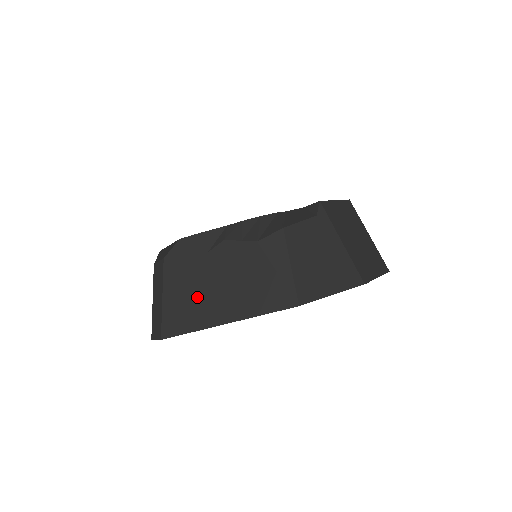
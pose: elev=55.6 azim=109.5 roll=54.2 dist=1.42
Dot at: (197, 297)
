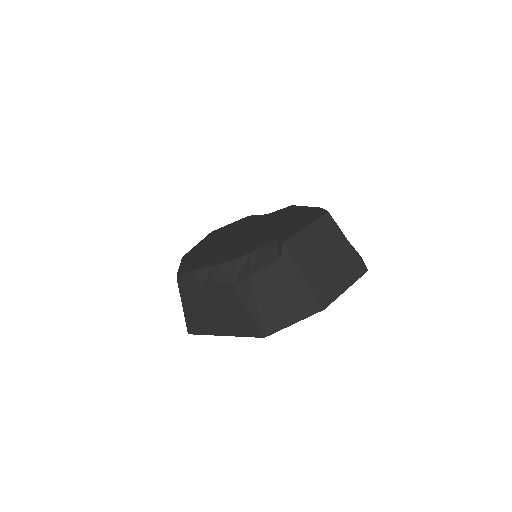
Dot at: (202, 314)
